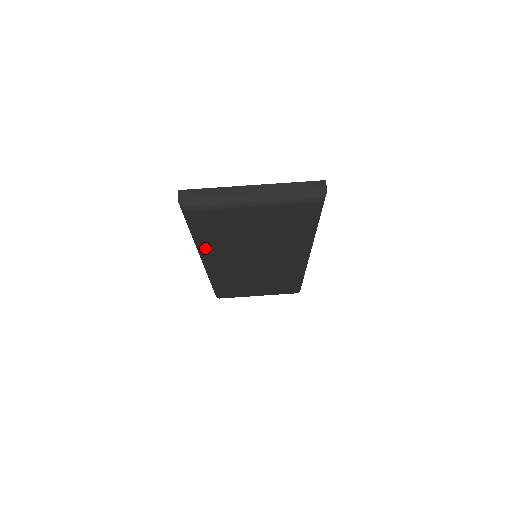
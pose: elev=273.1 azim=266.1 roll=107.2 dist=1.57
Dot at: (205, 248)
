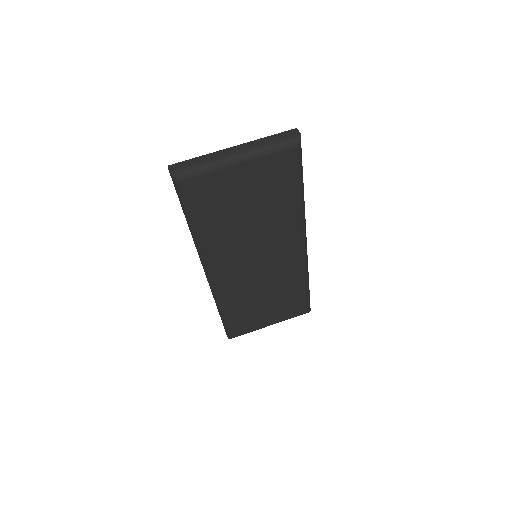
Dot at: (205, 242)
